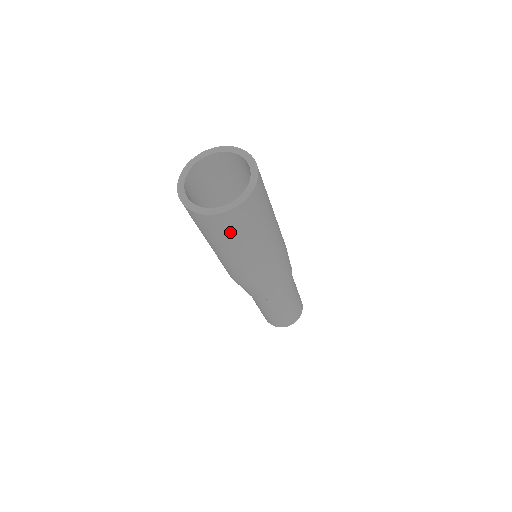
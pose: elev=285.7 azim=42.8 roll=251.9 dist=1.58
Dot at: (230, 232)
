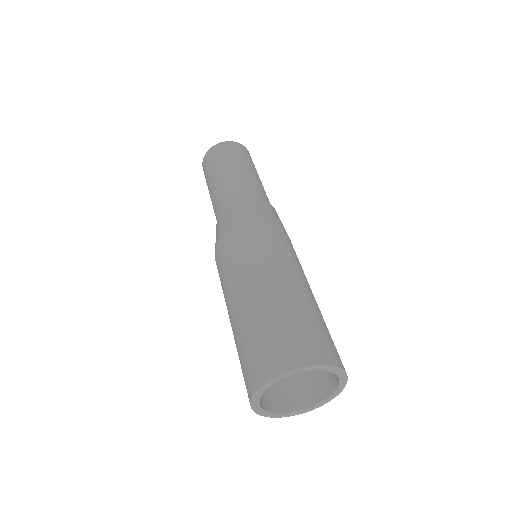
Dot at: occluded
